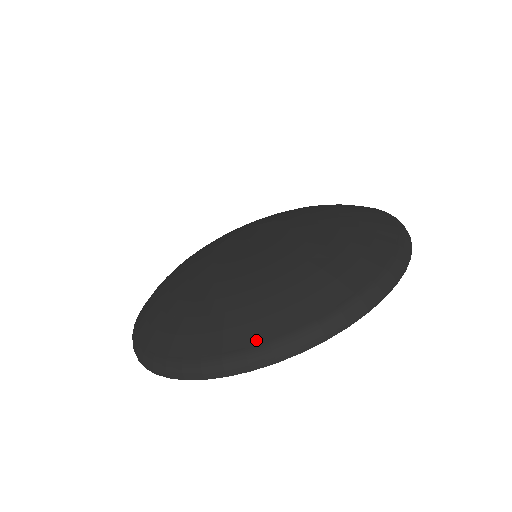
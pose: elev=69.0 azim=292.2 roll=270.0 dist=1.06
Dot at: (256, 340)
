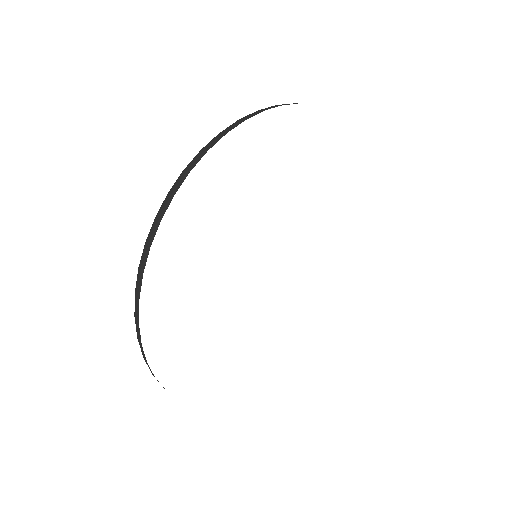
Dot at: occluded
